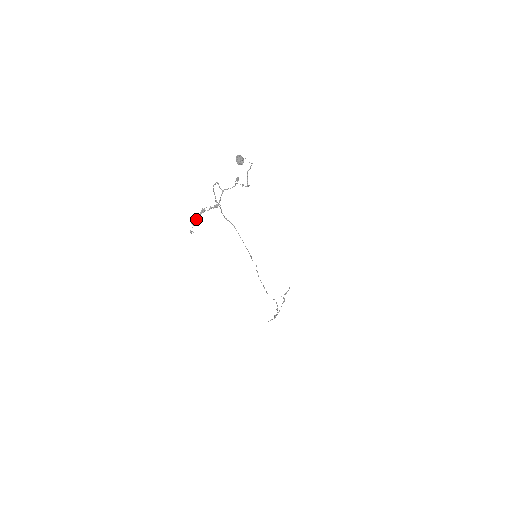
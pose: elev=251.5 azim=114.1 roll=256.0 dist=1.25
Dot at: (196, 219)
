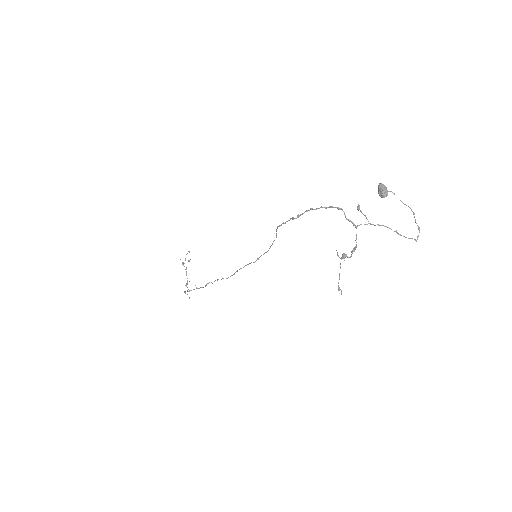
Dot at: occluded
